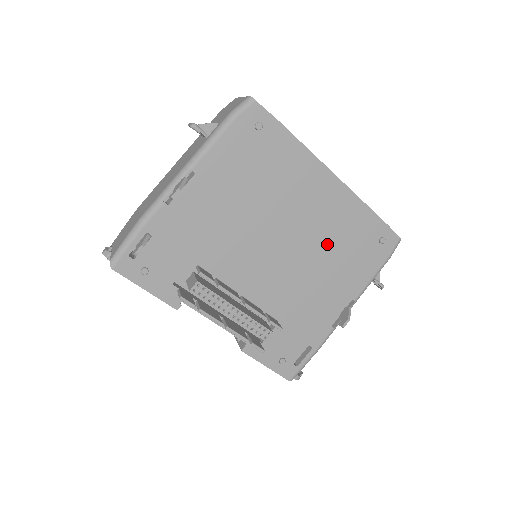
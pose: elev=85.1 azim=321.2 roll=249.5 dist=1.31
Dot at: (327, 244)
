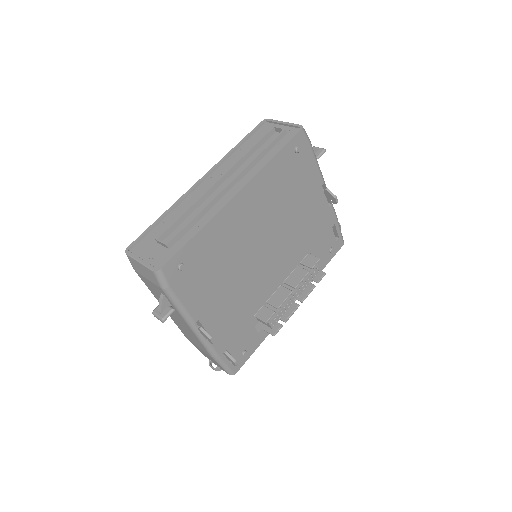
Dot at: (280, 206)
